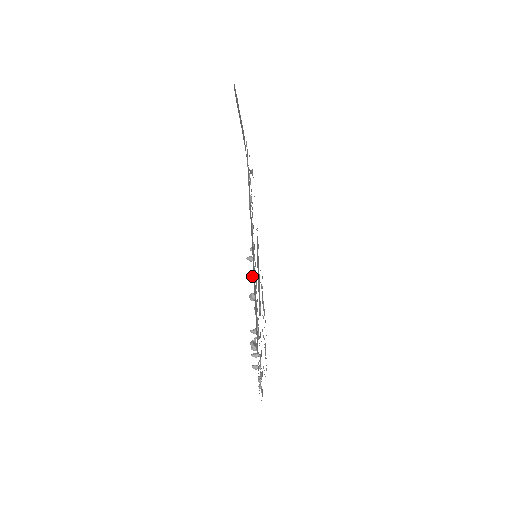
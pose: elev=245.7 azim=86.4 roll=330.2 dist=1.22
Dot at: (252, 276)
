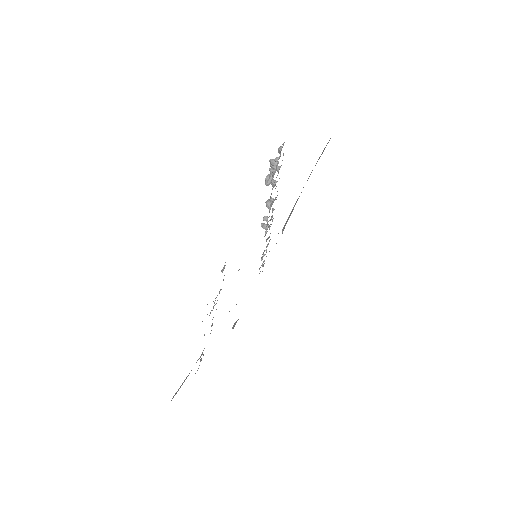
Dot at: (267, 217)
